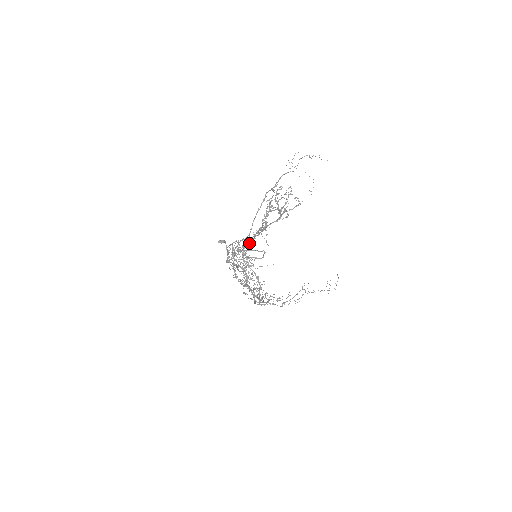
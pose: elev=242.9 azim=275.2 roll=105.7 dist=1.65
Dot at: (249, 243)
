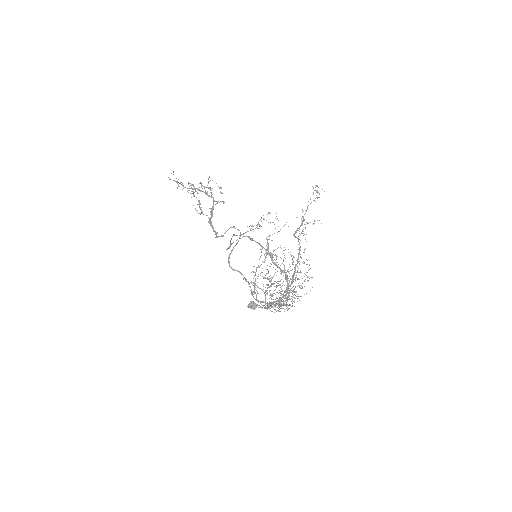
Dot at: occluded
